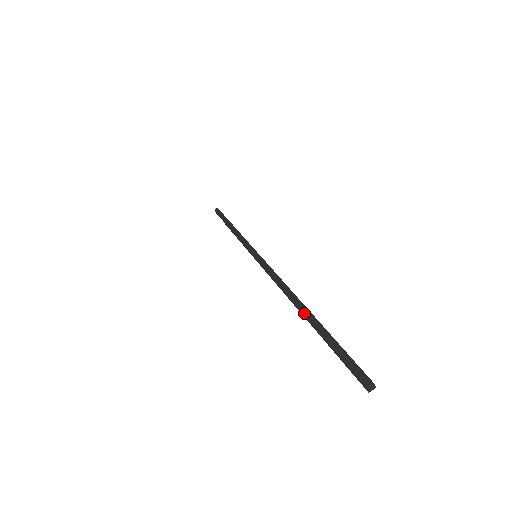
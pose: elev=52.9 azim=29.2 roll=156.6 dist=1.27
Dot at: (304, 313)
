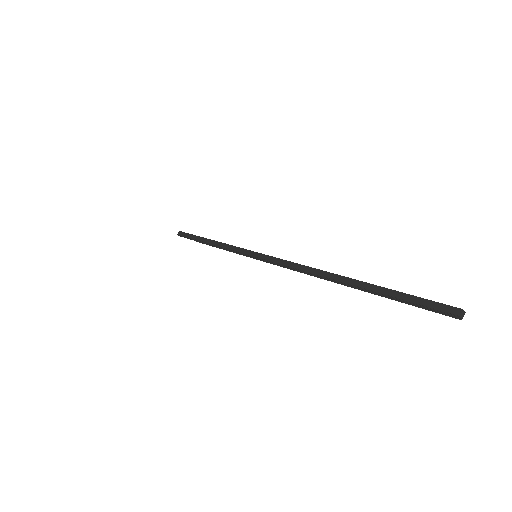
Dot at: (348, 283)
